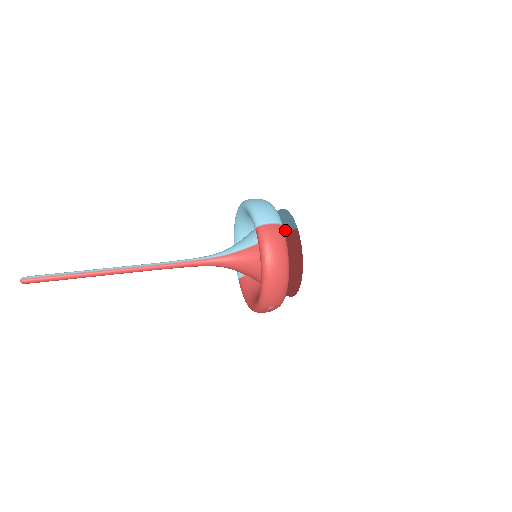
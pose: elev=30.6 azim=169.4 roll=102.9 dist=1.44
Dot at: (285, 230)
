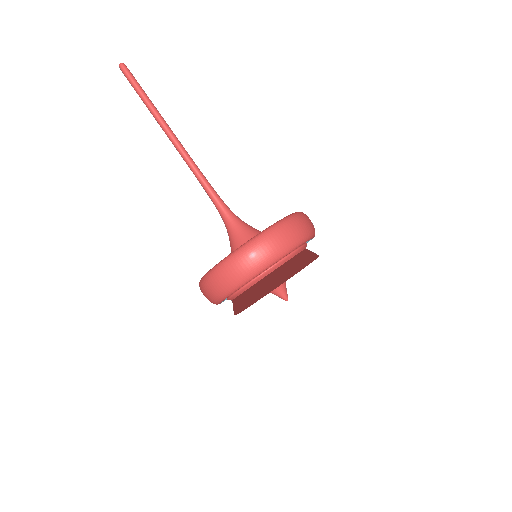
Dot at: occluded
